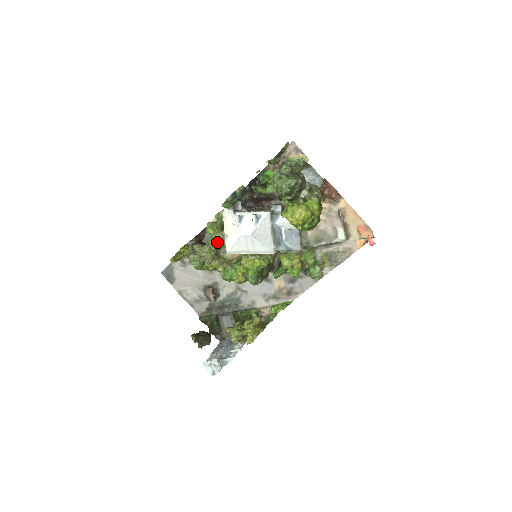
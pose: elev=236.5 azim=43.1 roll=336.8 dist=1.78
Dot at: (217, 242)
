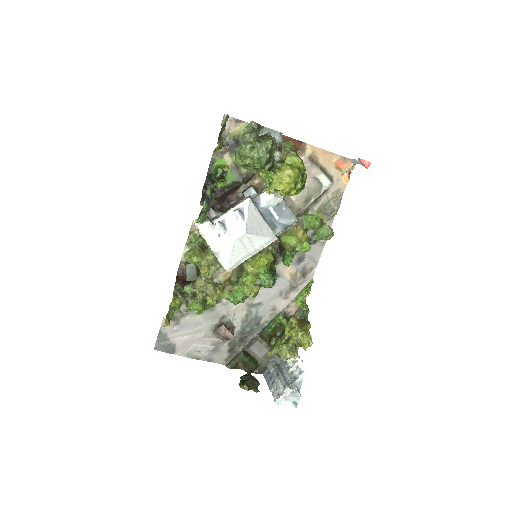
Dot at: (210, 267)
